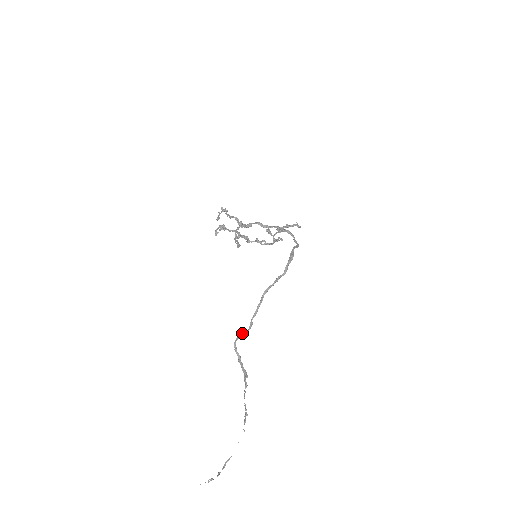
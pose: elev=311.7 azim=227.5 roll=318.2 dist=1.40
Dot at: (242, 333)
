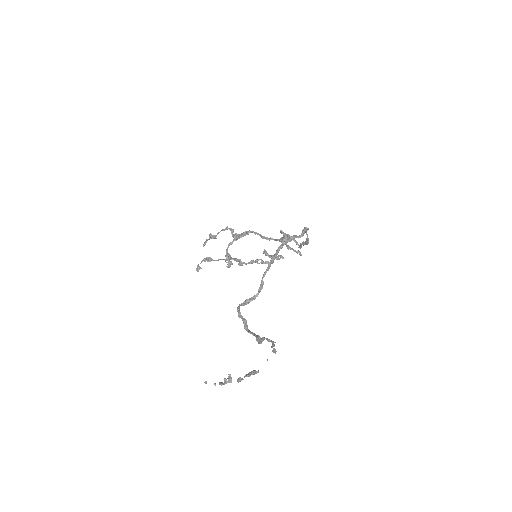
Dot at: (248, 299)
